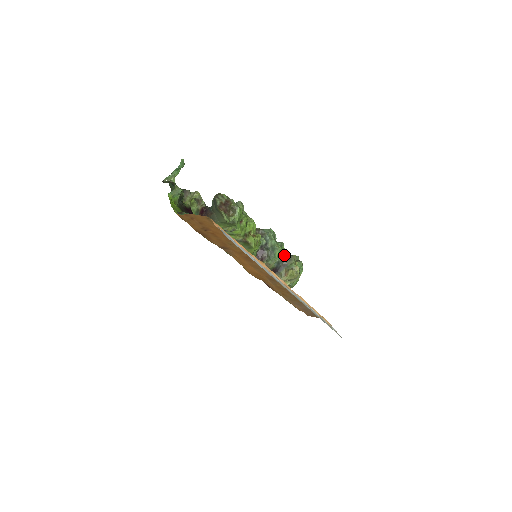
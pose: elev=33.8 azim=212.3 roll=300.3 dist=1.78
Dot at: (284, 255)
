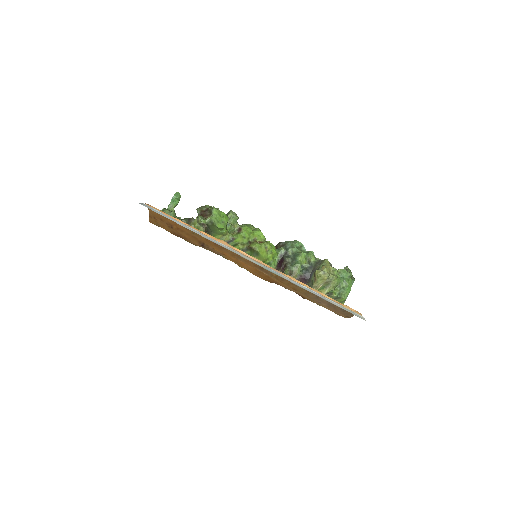
Dot at: (312, 261)
